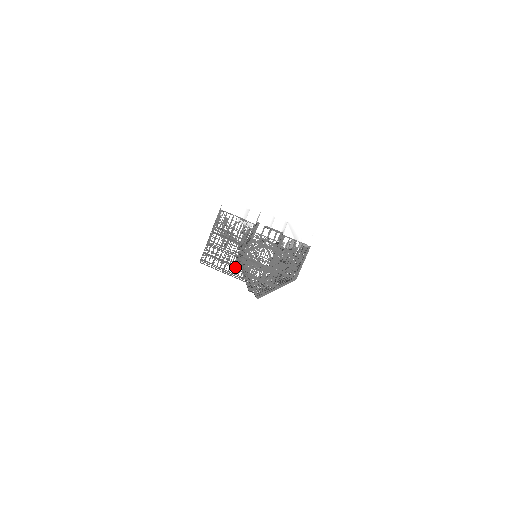
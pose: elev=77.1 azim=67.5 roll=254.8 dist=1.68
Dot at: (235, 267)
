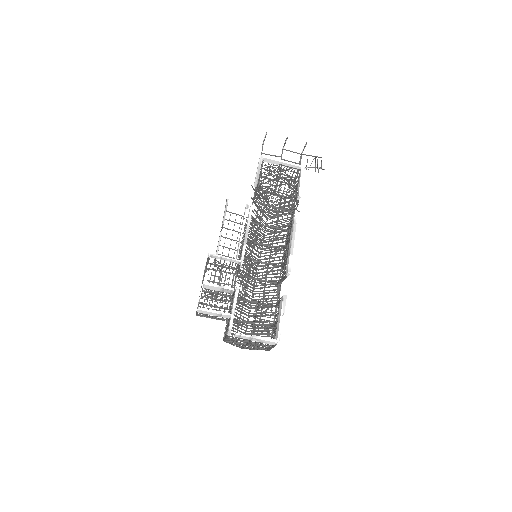
Dot at: occluded
